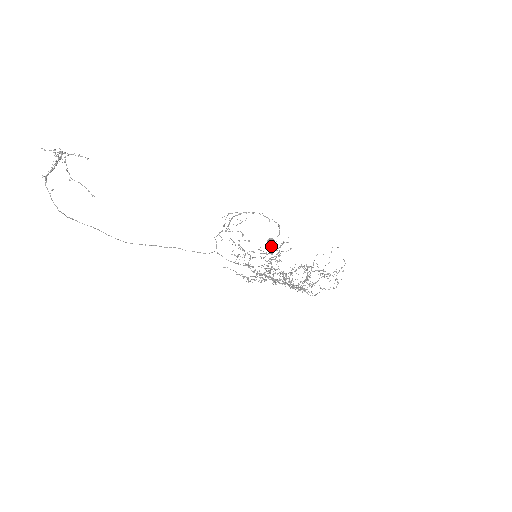
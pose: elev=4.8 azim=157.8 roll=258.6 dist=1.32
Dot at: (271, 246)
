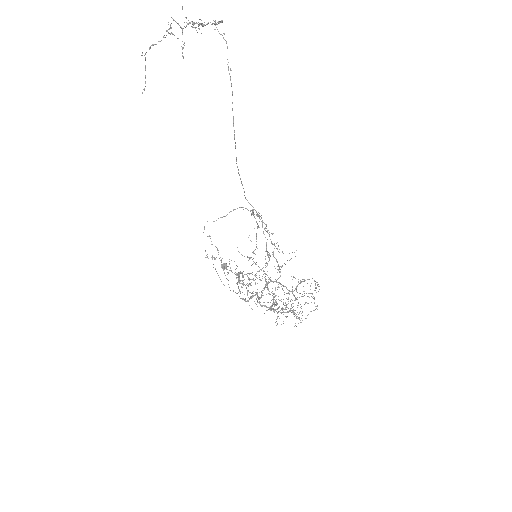
Dot at: (237, 266)
